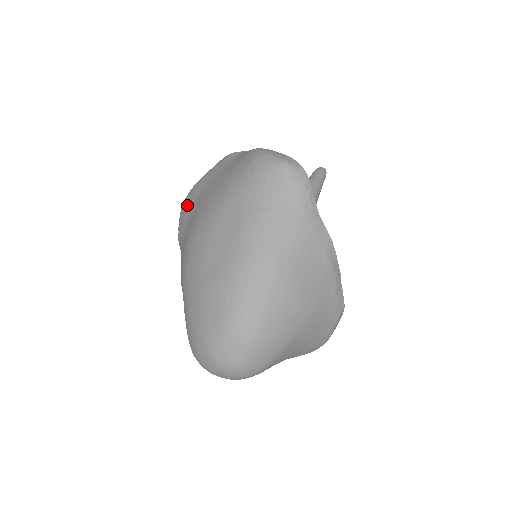
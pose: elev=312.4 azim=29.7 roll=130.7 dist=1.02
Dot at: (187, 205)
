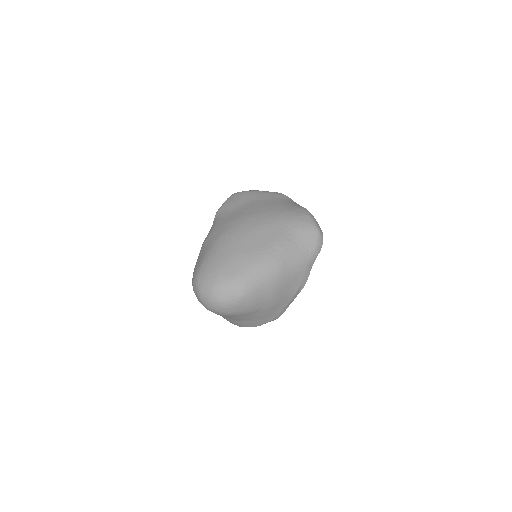
Dot at: (241, 198)
